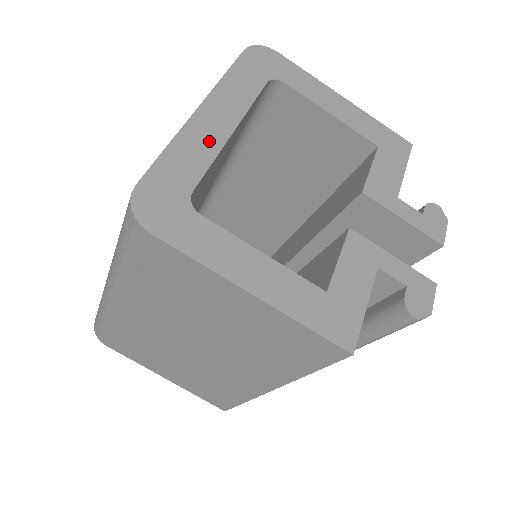
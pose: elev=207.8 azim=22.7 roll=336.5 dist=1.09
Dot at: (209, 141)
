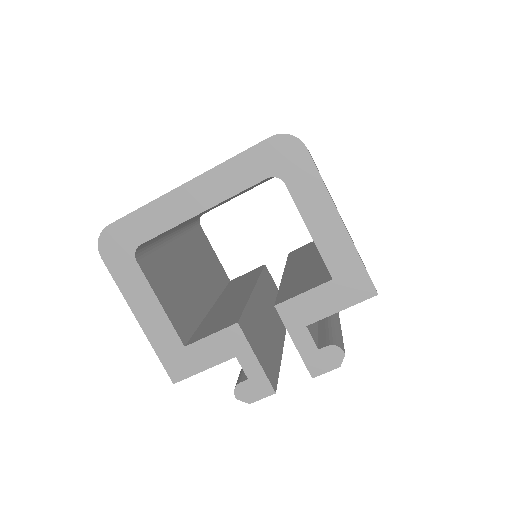
Dot at: (176, 214)
